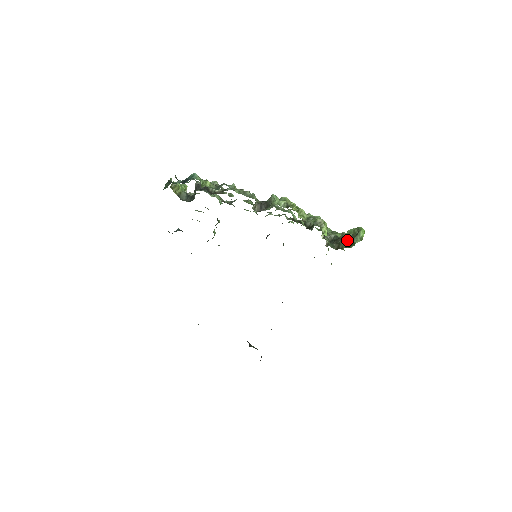
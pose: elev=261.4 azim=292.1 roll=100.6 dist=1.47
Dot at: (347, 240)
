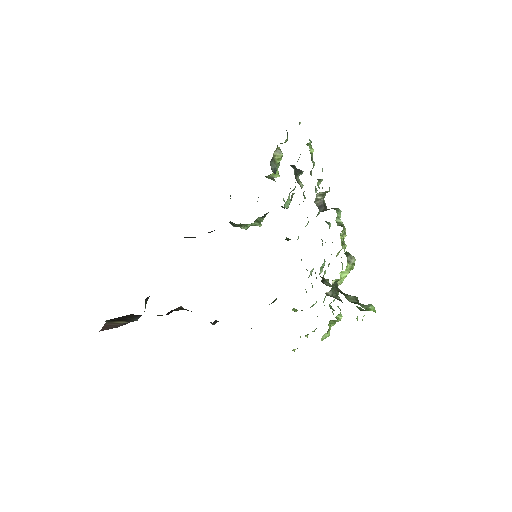
Dot at: (354, 297)
